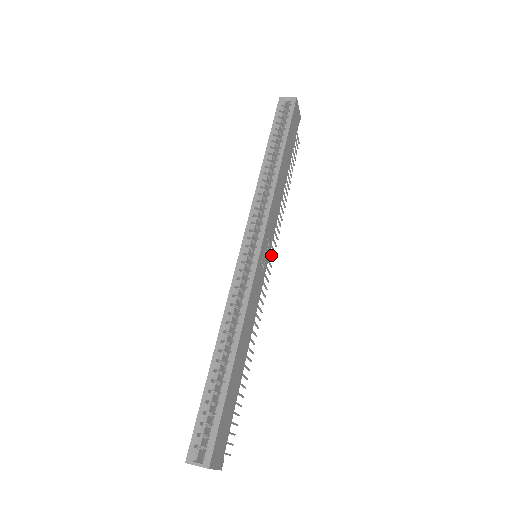
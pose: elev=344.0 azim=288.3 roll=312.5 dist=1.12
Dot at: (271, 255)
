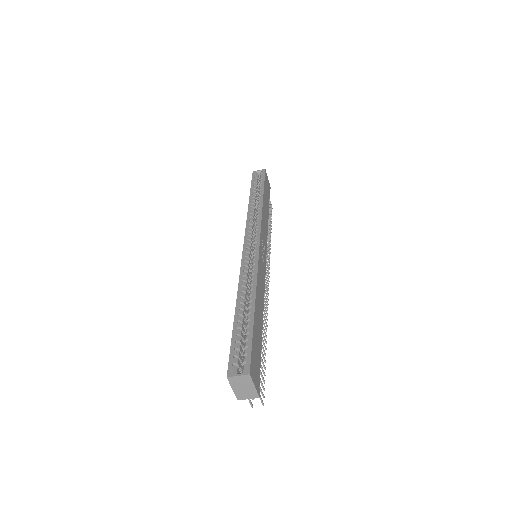
Dot at: (267, 265)
